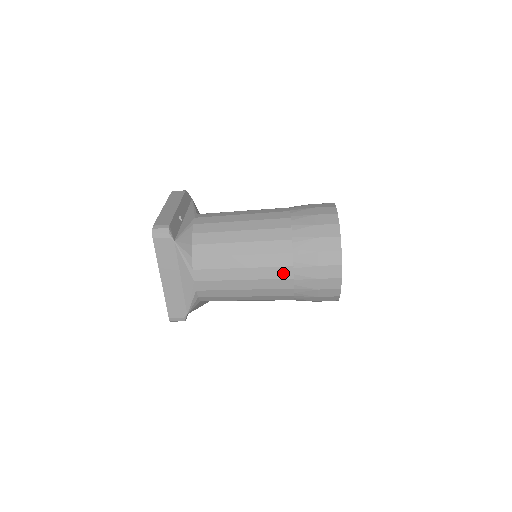
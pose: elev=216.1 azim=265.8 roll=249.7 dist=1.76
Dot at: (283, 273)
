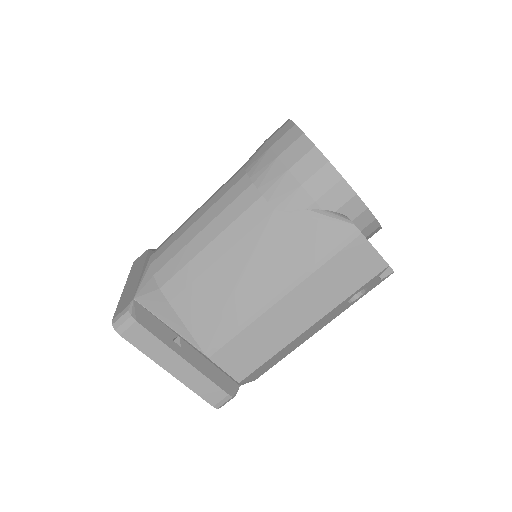
Dot at: occluded
